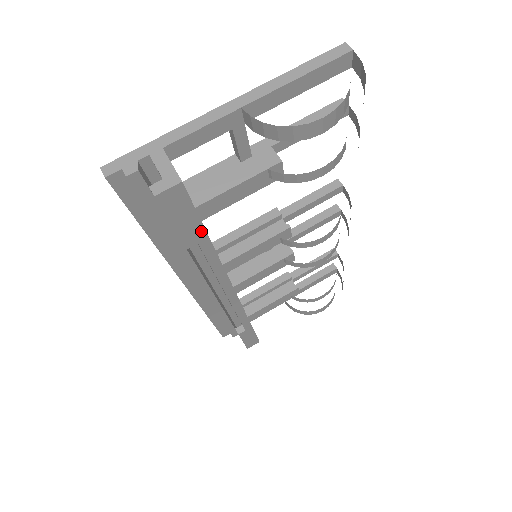
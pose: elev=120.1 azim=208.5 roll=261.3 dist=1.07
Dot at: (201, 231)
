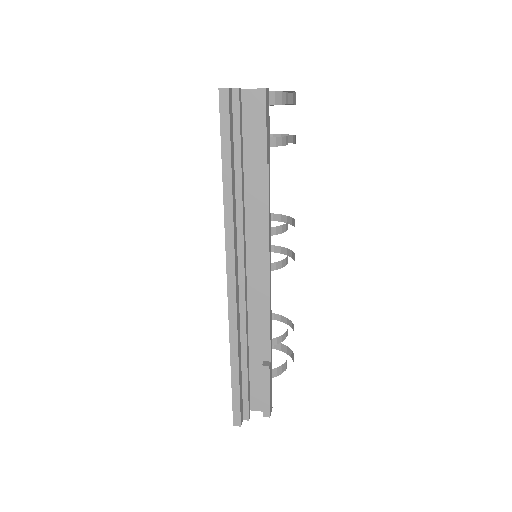
Dot at: (269, 151)
